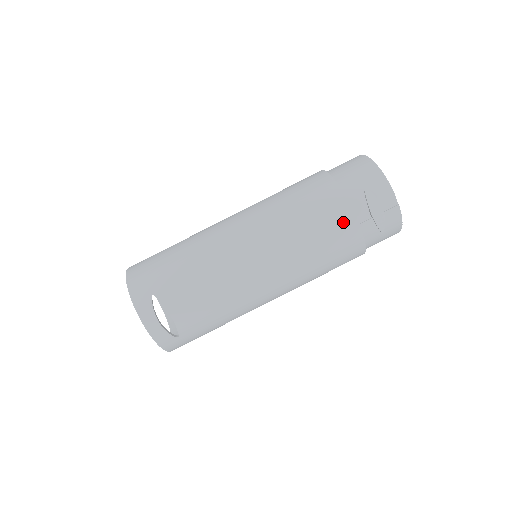
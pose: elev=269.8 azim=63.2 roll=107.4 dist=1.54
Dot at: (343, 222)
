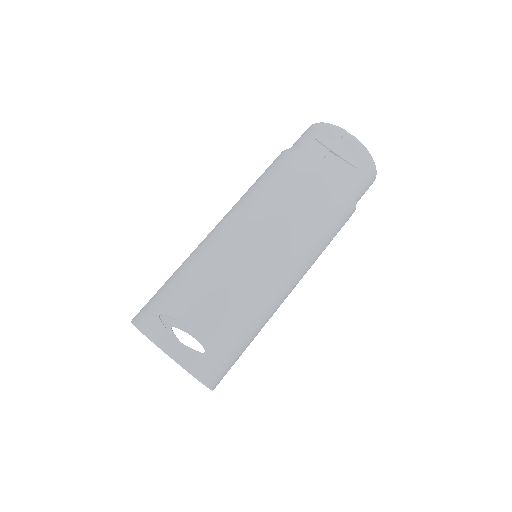
Dot at: (311, 168)
